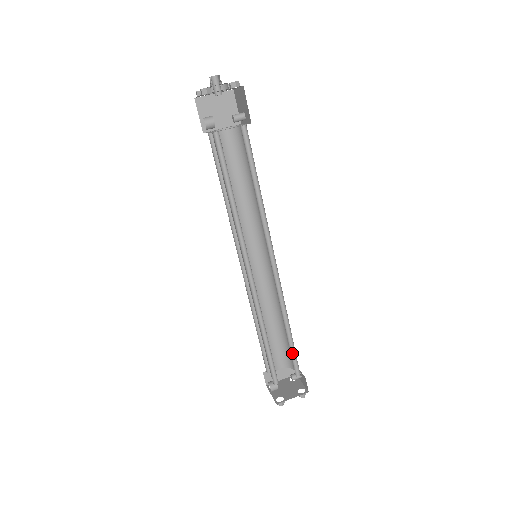
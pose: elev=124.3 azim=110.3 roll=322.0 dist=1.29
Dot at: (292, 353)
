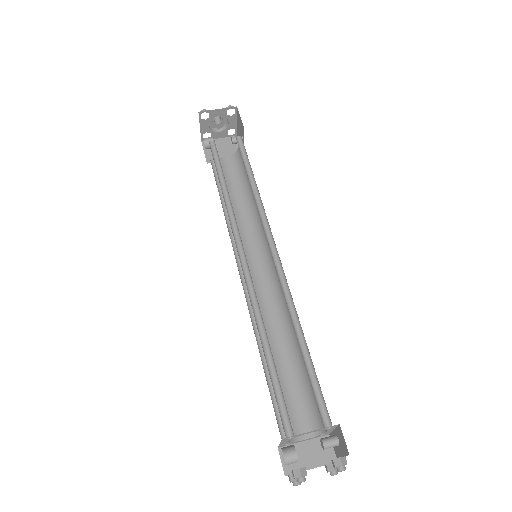
Dot at: (313, 385)
